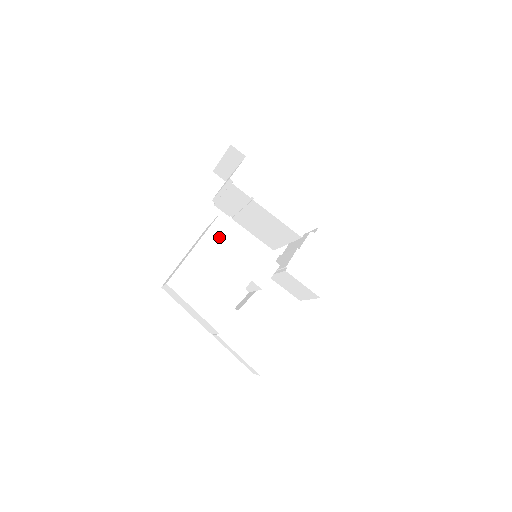
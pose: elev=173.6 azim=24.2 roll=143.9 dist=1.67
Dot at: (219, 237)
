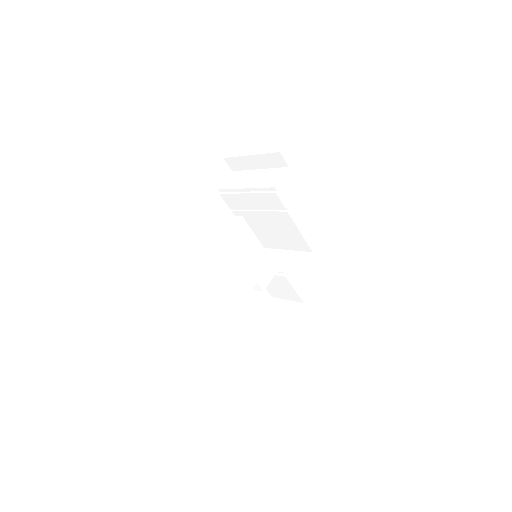
Dot at: (240, 237)
